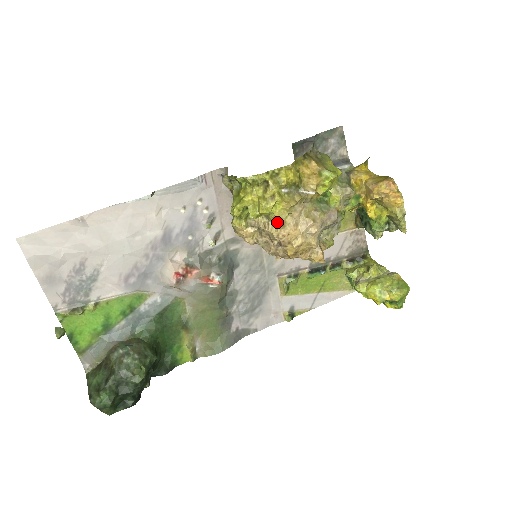
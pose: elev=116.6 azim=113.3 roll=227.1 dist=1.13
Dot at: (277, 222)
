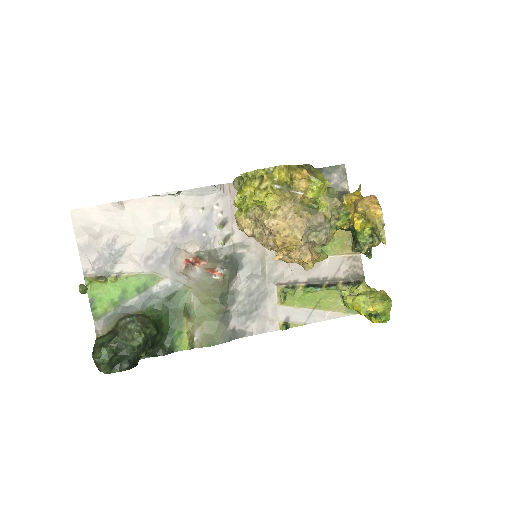
Dot at: (269, 212)
